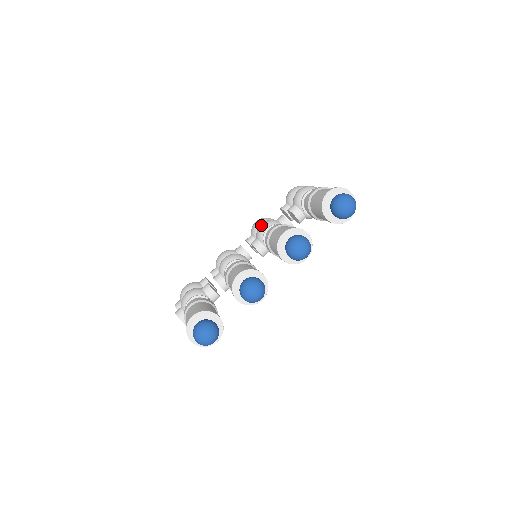
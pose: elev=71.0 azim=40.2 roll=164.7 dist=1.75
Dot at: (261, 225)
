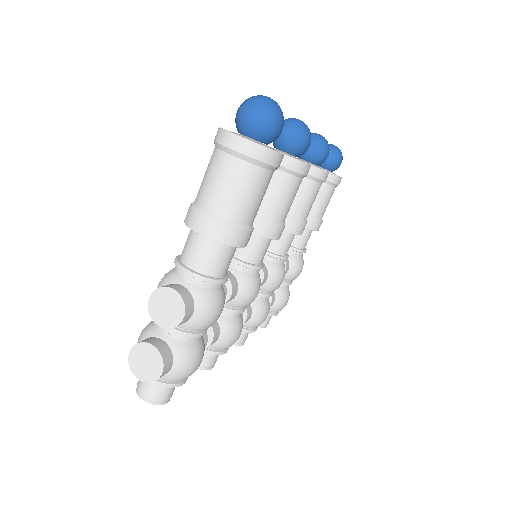
Dot at: occluded
